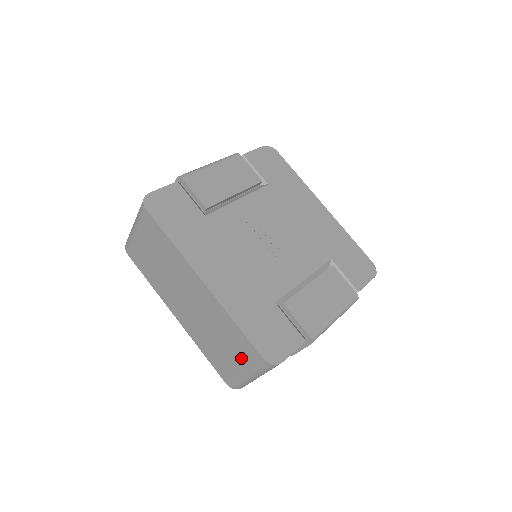
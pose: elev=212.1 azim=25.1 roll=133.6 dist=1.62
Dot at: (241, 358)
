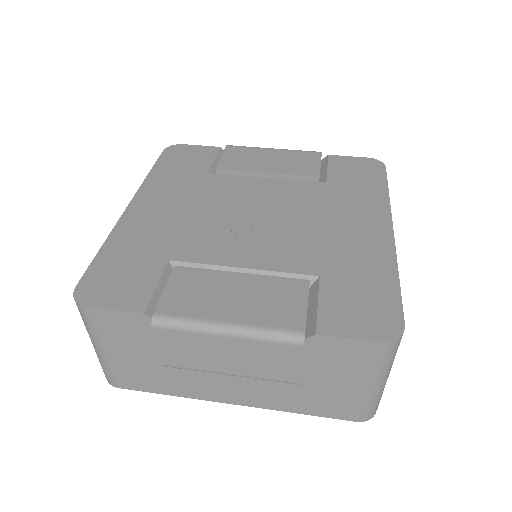
Dot at: occluded
